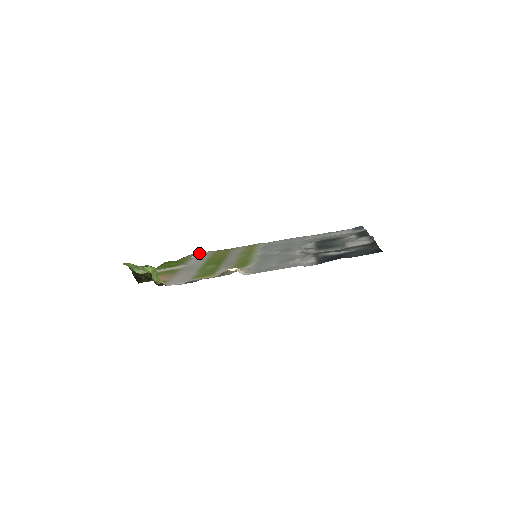
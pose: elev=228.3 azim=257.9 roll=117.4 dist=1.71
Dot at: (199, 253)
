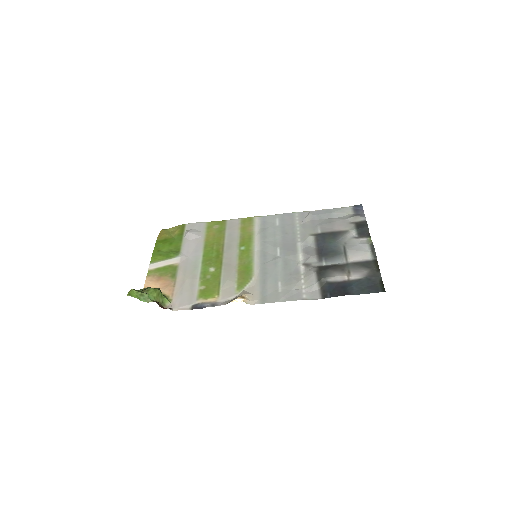
Dot at: (192, 226)
